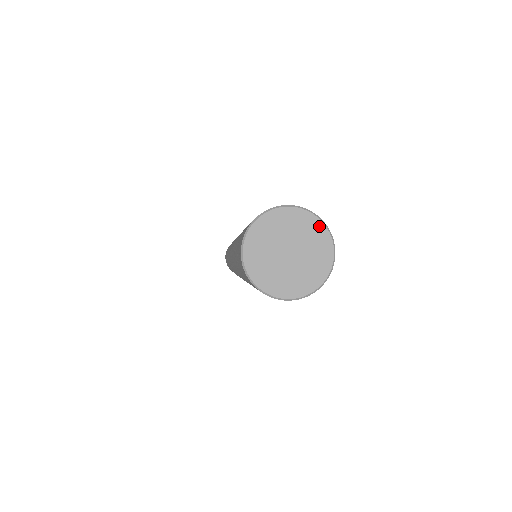
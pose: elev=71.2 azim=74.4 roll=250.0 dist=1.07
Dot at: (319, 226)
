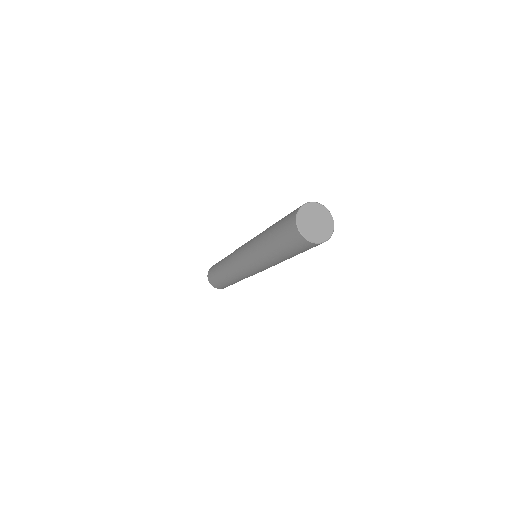
Dot at: (332, 226)
